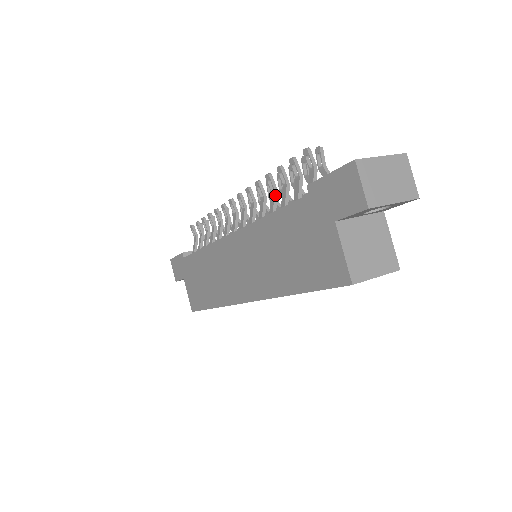
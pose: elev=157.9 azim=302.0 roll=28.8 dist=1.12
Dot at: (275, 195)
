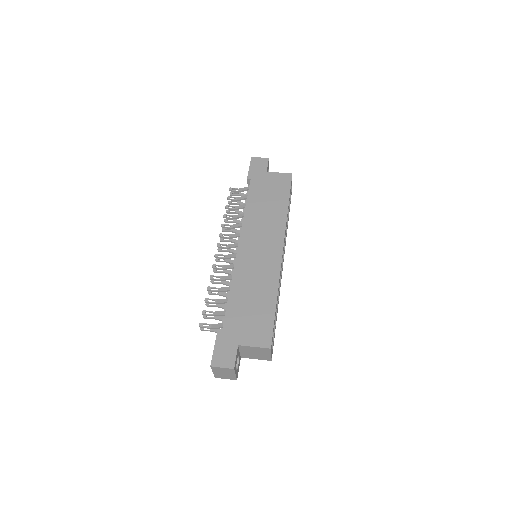
Dot at: (235, 215)
